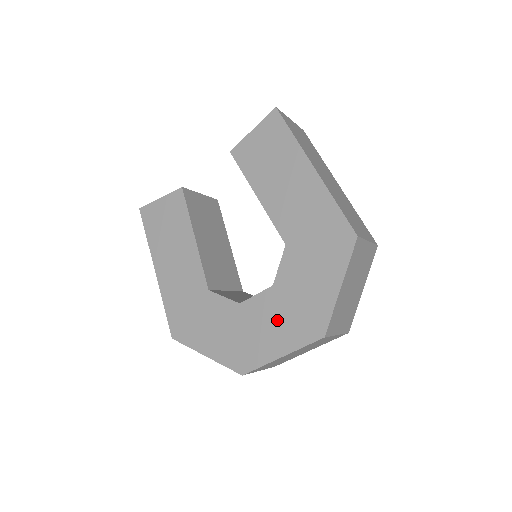
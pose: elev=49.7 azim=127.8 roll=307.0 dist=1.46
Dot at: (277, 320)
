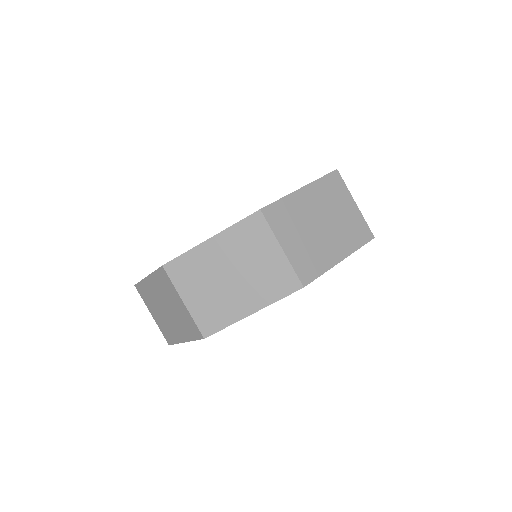
Dot at: occluded
